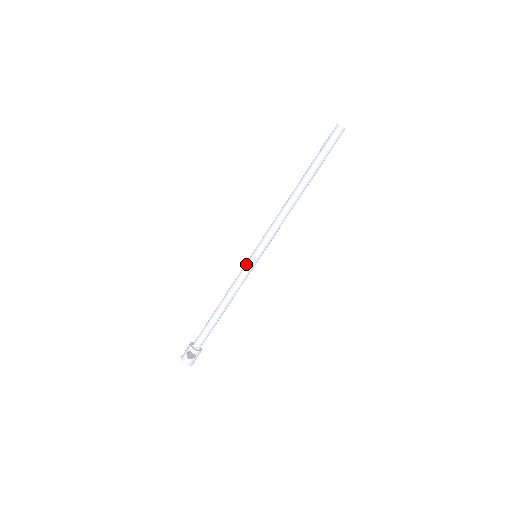
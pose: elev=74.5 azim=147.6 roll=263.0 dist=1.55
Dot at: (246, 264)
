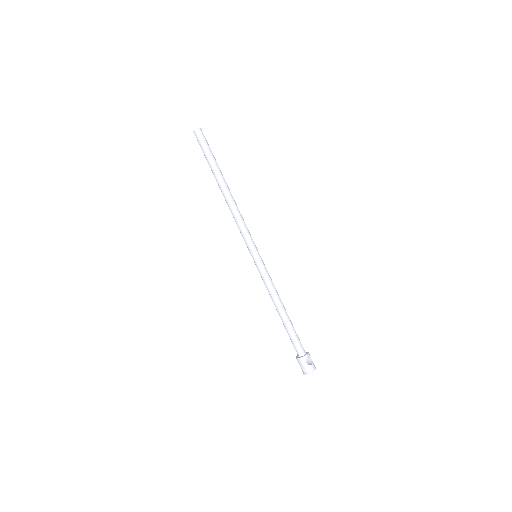
Dot at: (260, 267)
